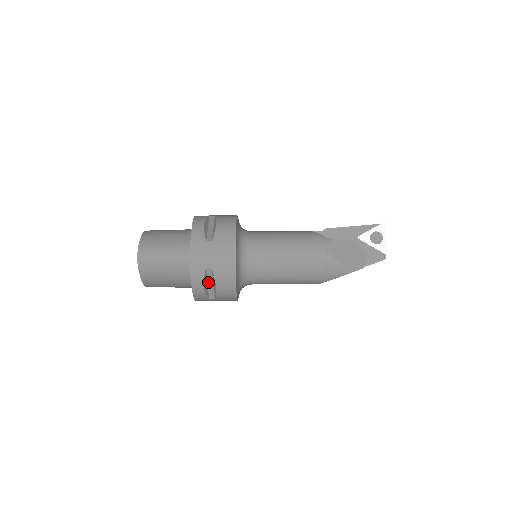
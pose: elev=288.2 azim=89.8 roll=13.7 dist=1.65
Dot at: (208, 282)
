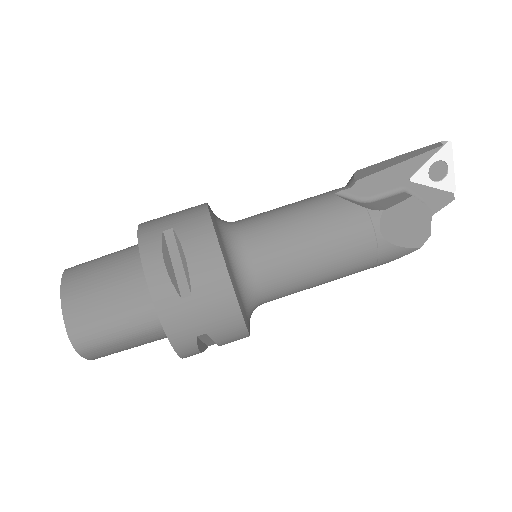
Dot at: (203, 340)
